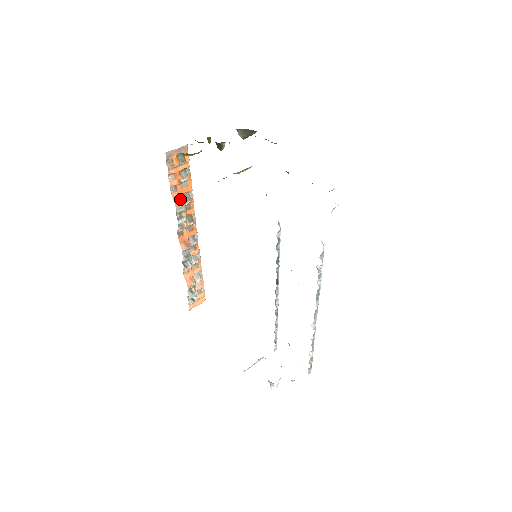
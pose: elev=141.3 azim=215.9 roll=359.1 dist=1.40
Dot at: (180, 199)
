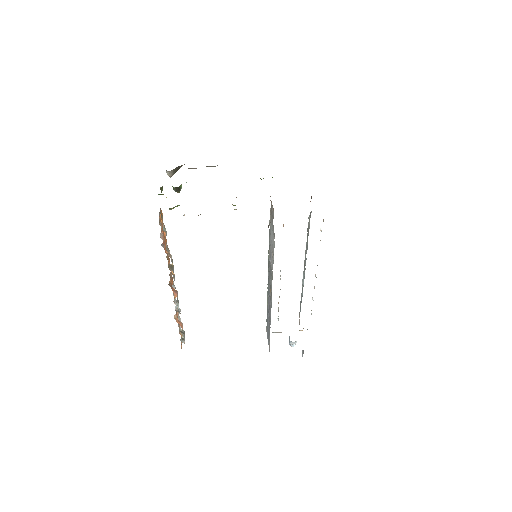
Dot at: (167, 252)
